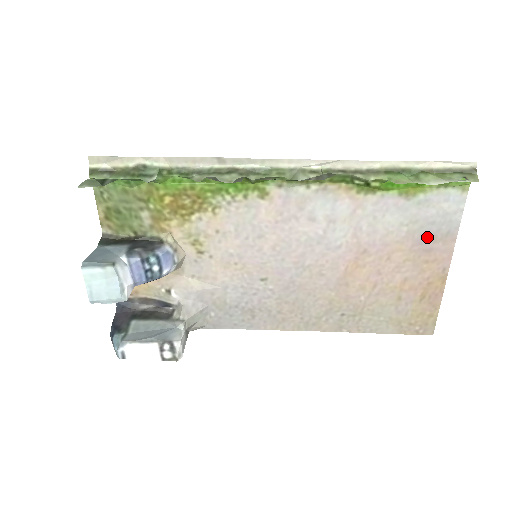
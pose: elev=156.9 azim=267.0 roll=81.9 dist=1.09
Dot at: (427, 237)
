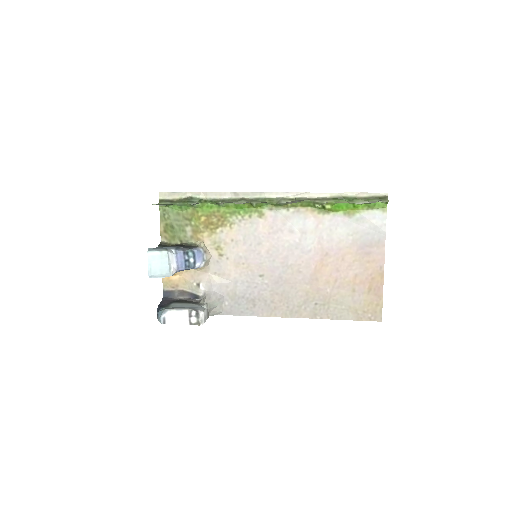
Dot at: (366, 244)
